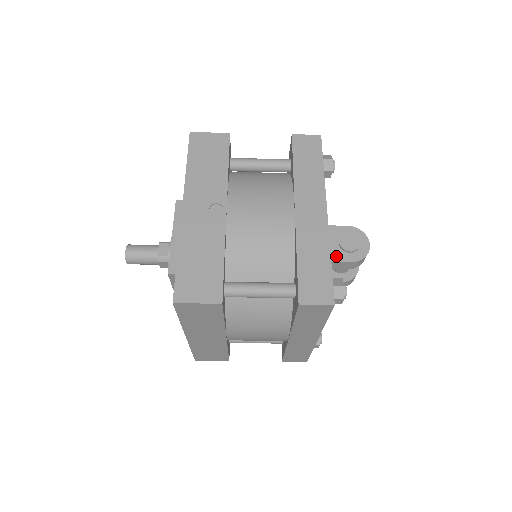
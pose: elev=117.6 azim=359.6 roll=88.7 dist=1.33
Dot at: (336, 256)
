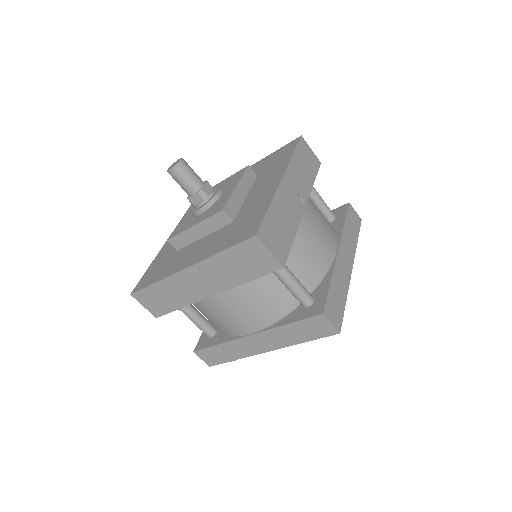
Dot at: occluded
